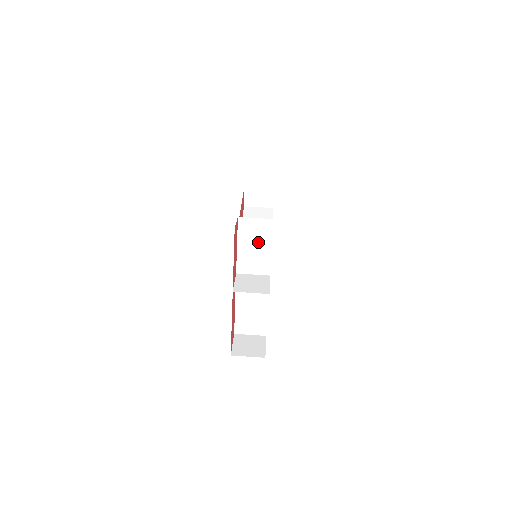
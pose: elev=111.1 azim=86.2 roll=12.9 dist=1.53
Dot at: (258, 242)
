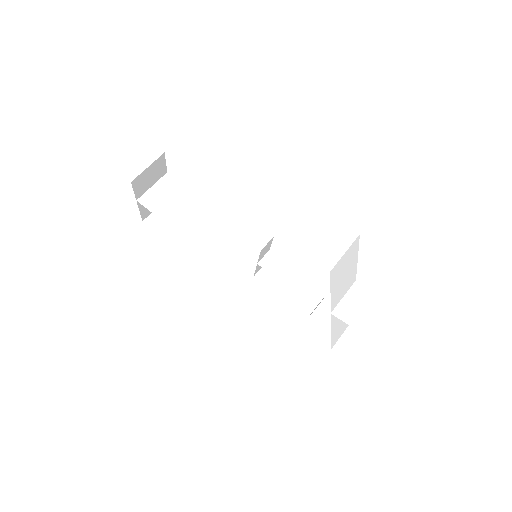
Dot at: (347, 269)
